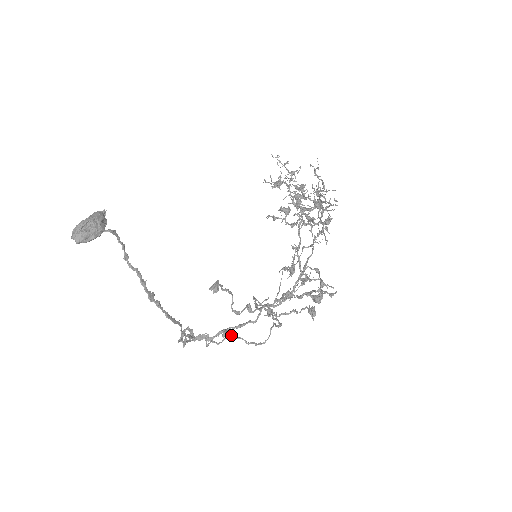
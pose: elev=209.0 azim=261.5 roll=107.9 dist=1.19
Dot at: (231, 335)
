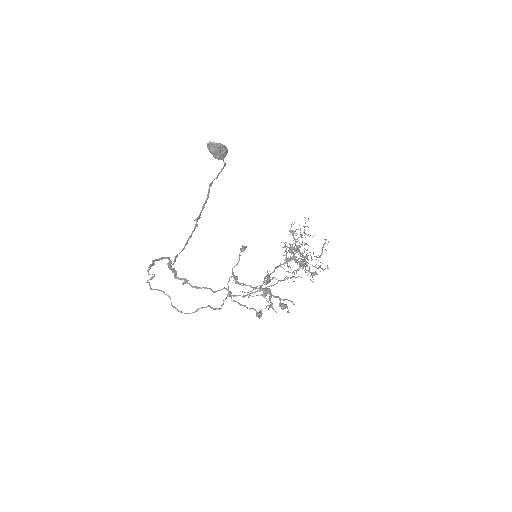
Dot at: occluded
